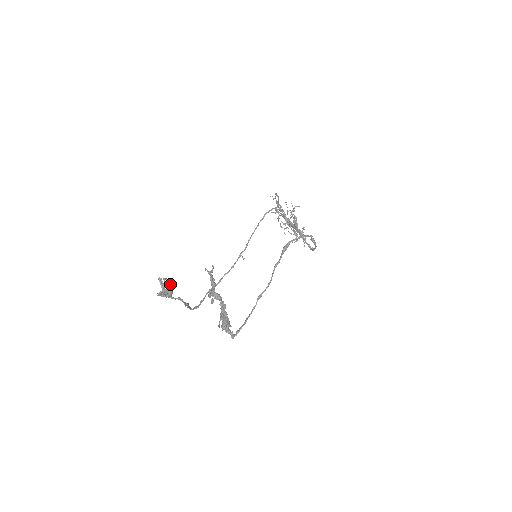
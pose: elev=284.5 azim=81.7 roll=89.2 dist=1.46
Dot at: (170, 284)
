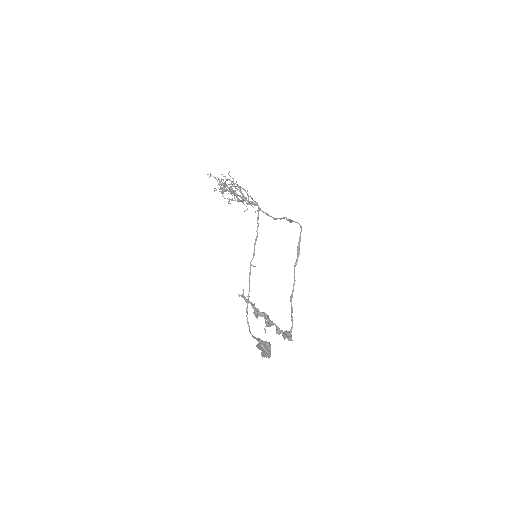
Dot at: (269, 344)
